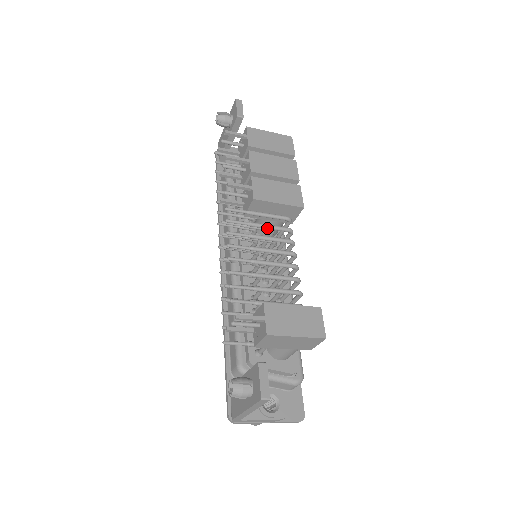
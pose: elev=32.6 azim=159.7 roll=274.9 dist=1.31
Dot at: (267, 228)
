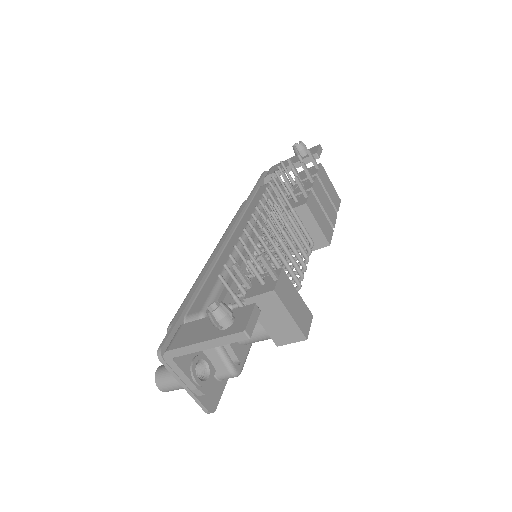
Dot at: (298, 233)
